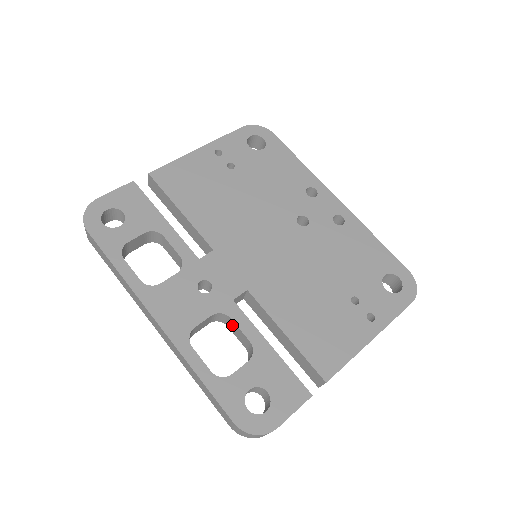
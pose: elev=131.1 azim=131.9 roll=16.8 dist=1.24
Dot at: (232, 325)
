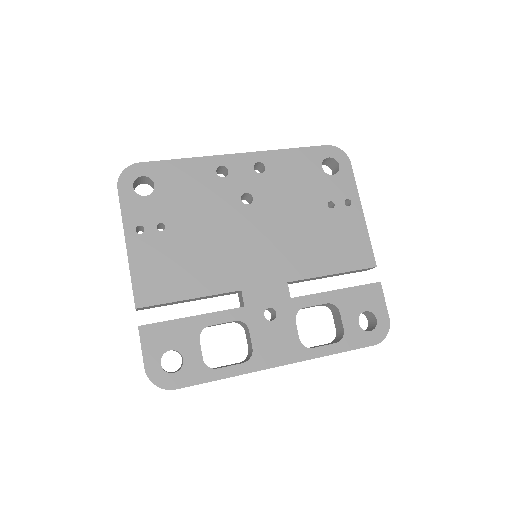
Dot at: occluded
